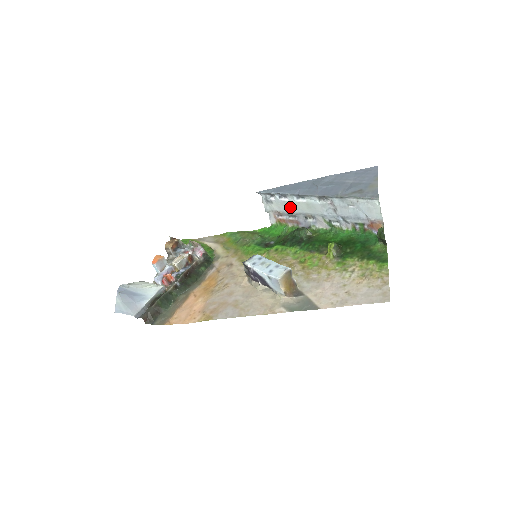
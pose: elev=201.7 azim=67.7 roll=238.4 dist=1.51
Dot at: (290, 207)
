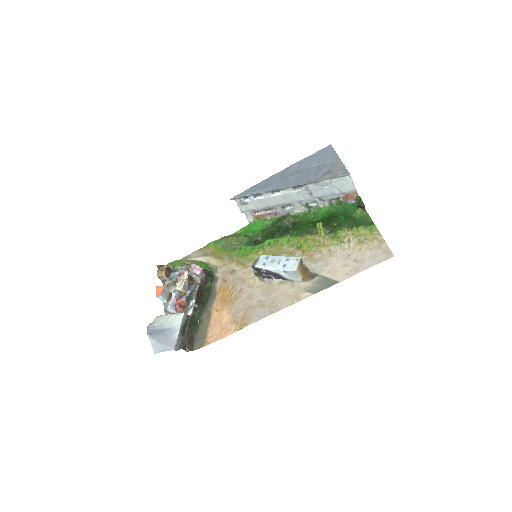
Dot at: (266, 203)
